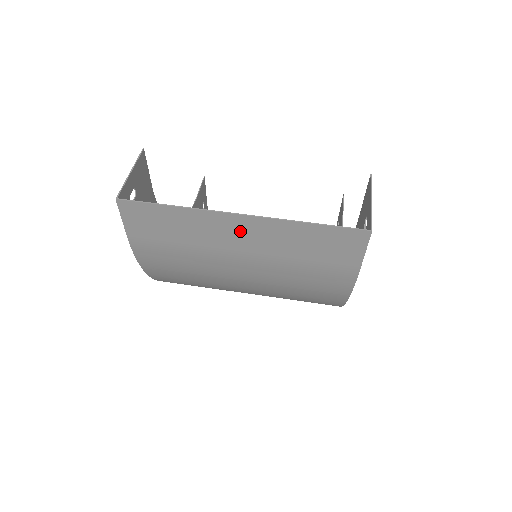
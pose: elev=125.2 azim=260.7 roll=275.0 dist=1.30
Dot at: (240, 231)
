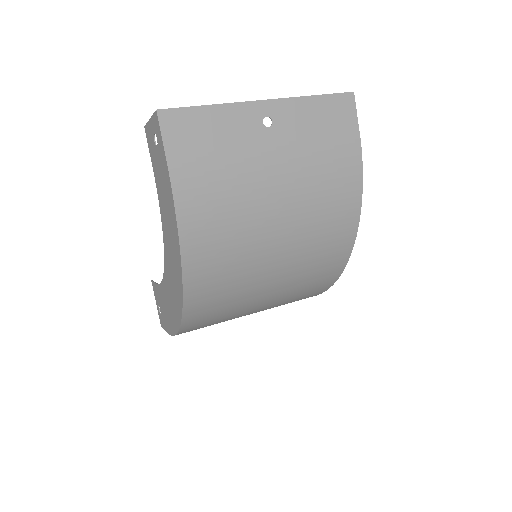
Dot at: occluded
